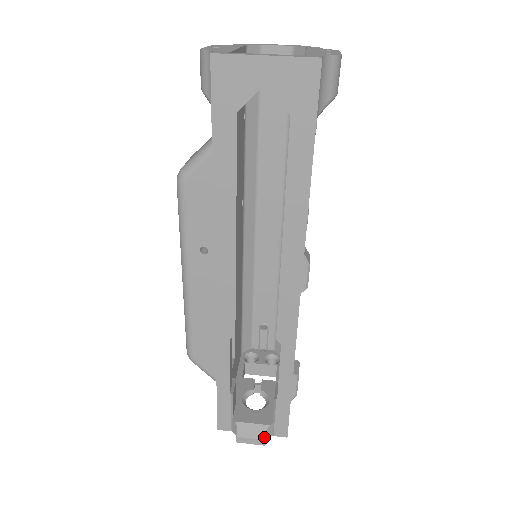
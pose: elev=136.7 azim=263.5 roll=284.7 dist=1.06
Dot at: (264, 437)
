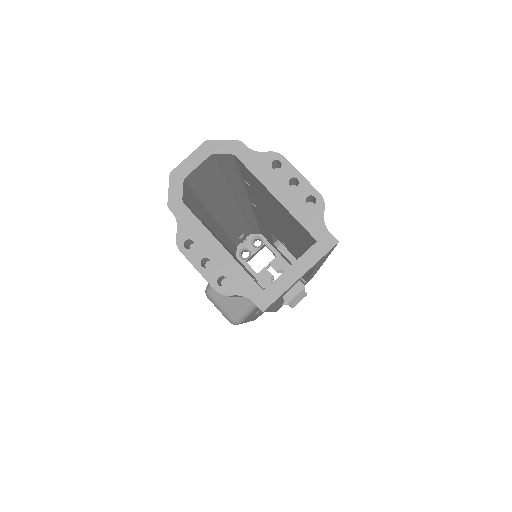
Dot at: (306, 295)
